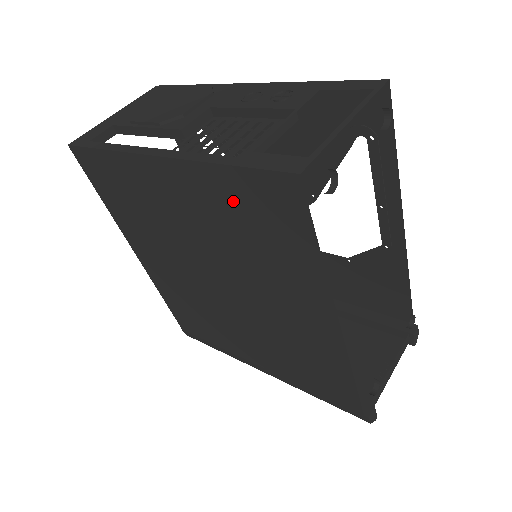
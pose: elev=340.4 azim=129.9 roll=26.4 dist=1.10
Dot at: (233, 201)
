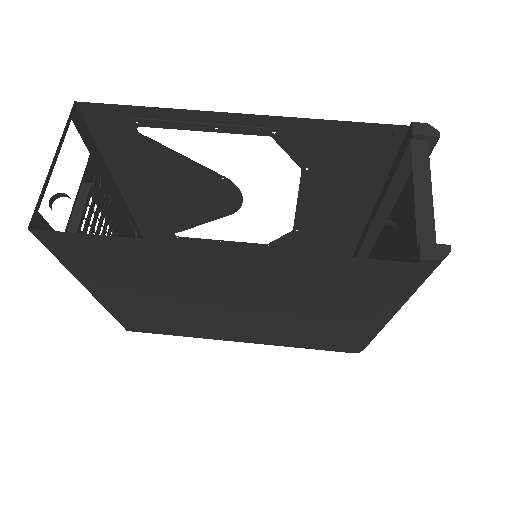
Dot at: (100, 270)
